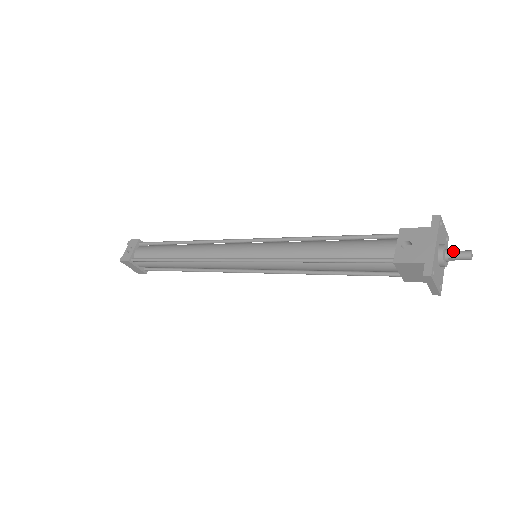
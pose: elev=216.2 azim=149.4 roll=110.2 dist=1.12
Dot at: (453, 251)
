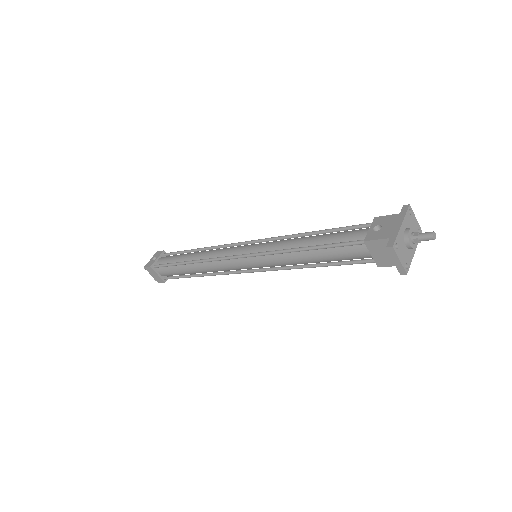
Dot at: (418, 233)
